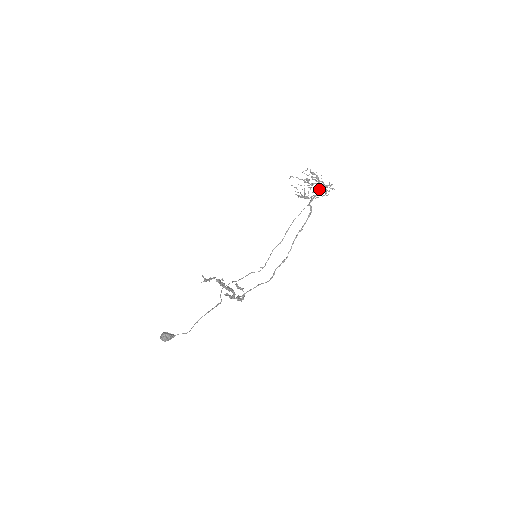
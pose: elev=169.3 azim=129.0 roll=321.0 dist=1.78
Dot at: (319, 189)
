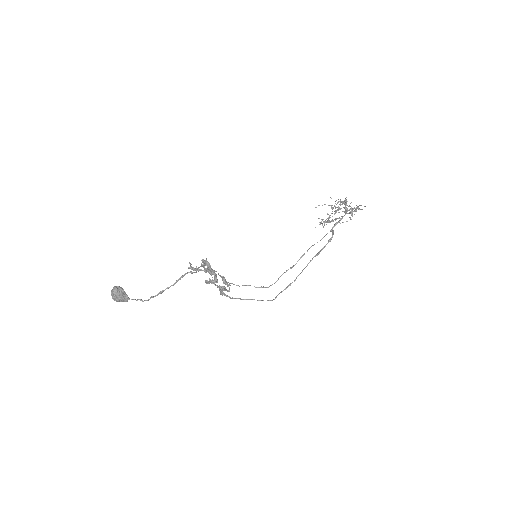
Dot at: (345, 213)
